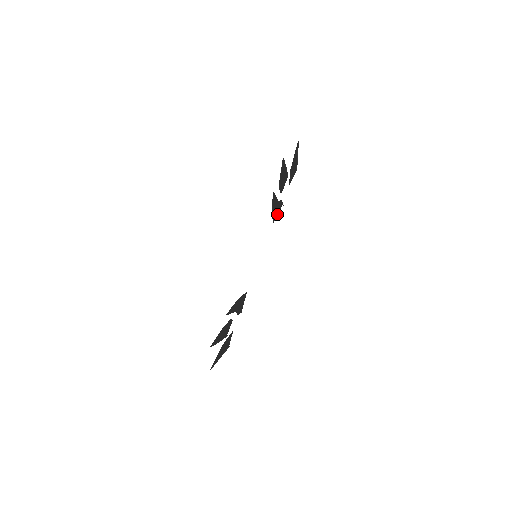
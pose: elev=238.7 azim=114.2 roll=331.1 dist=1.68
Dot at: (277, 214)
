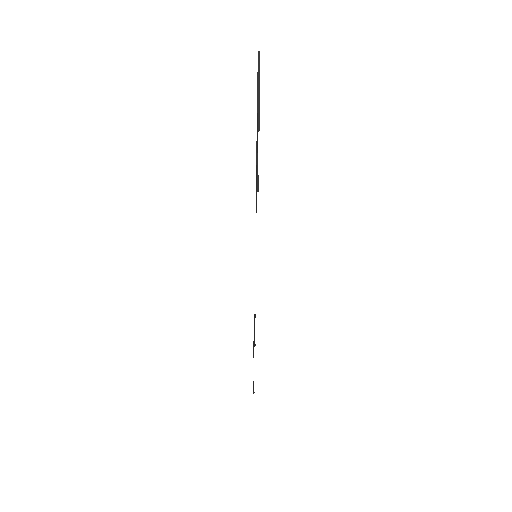
Dot at: occluded
